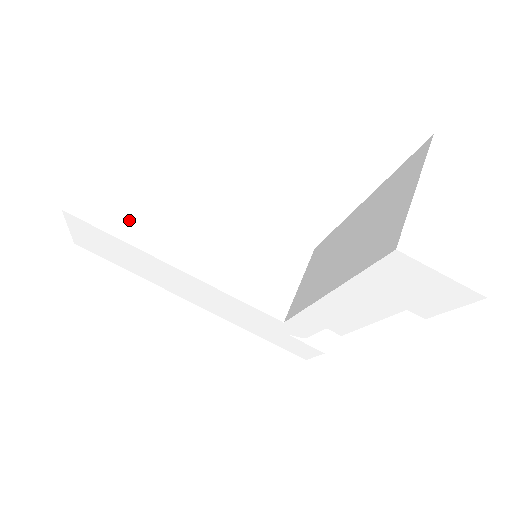
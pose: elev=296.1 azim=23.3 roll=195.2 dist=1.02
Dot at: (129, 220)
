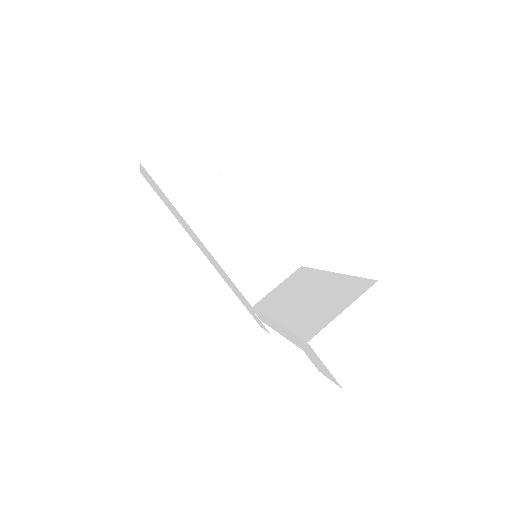
Dot at: (183, 190)
